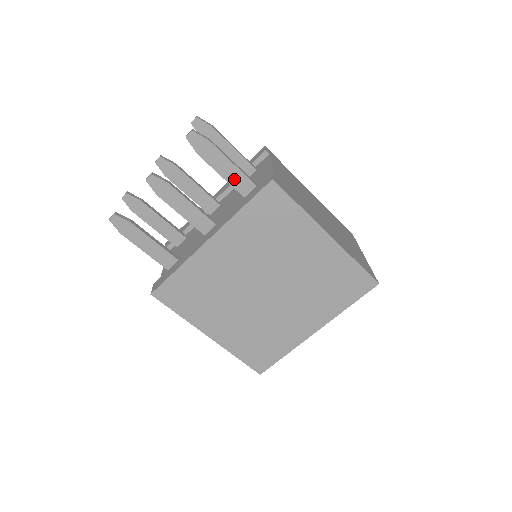
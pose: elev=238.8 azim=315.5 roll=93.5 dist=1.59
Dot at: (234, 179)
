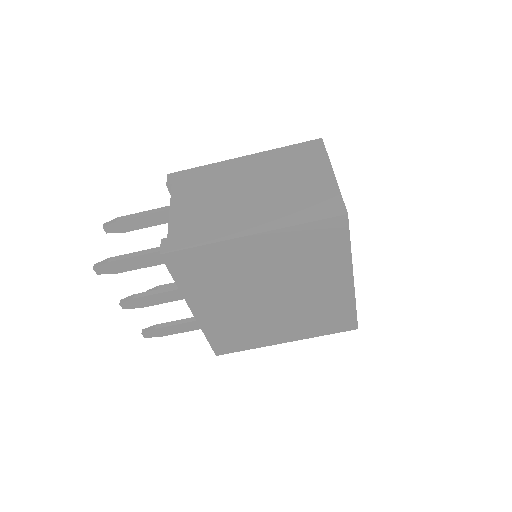
Dot at: (155, 260)
